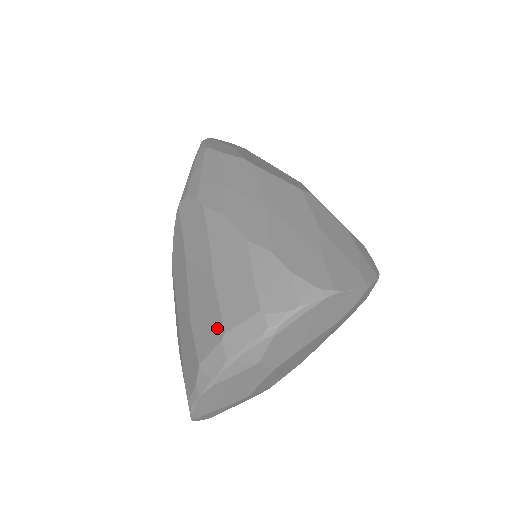
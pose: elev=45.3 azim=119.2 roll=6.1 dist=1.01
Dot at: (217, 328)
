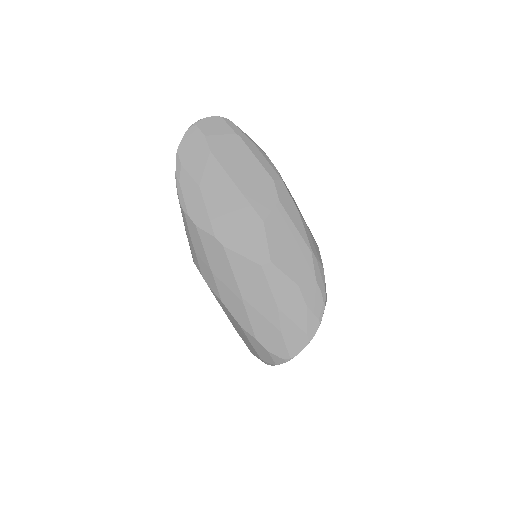
Dot at: occluded
